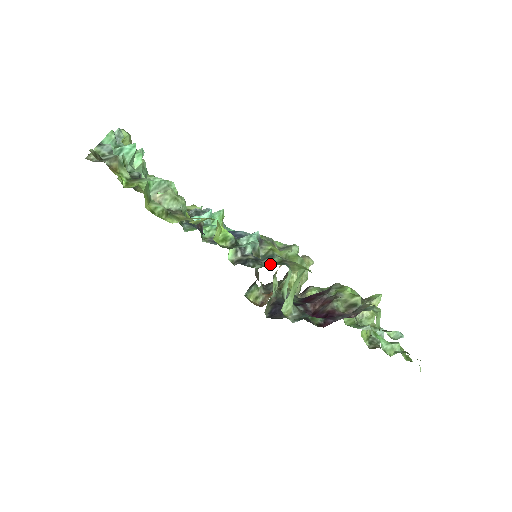
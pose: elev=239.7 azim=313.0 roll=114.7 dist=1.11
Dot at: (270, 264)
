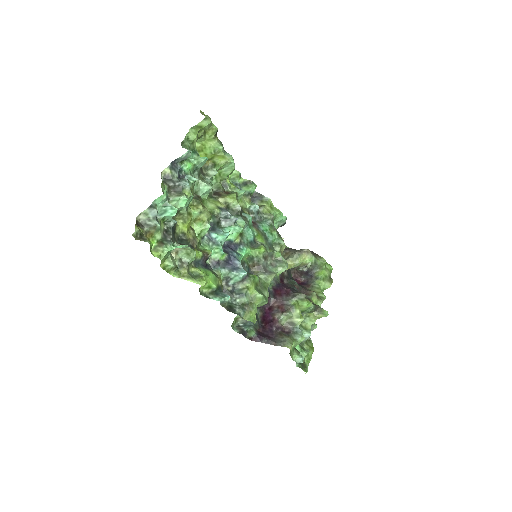
Dot at: (237, 301)
